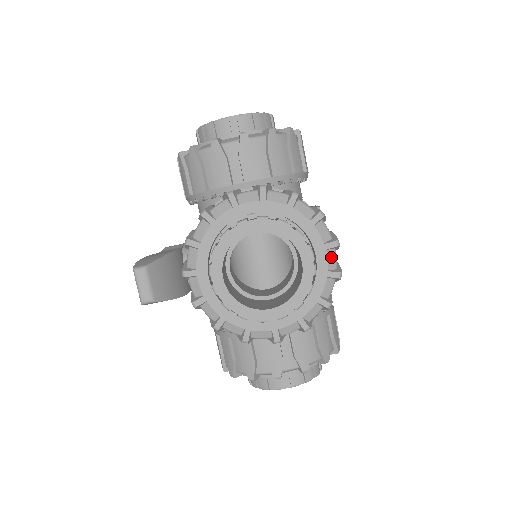
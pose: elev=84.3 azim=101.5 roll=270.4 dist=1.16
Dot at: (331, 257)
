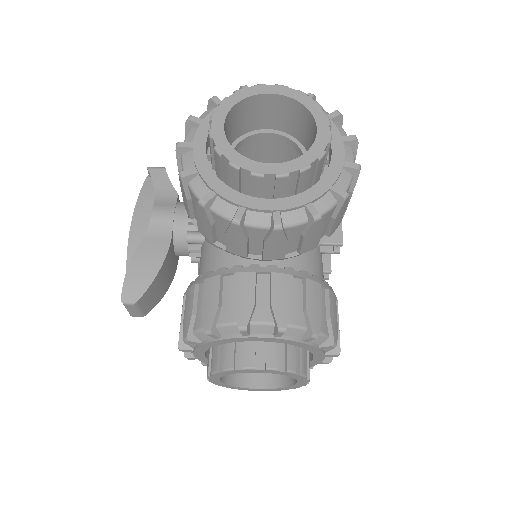
Dot at: occluded
